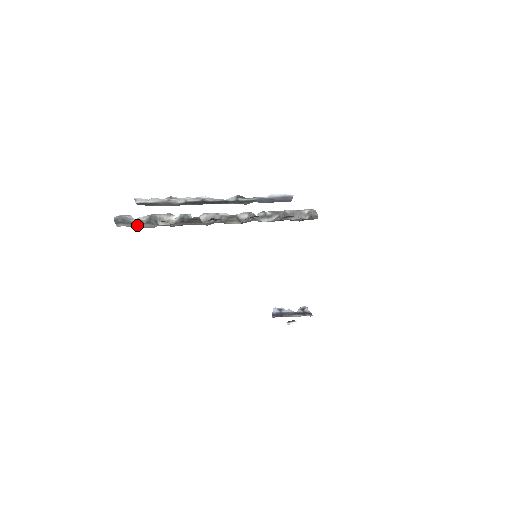
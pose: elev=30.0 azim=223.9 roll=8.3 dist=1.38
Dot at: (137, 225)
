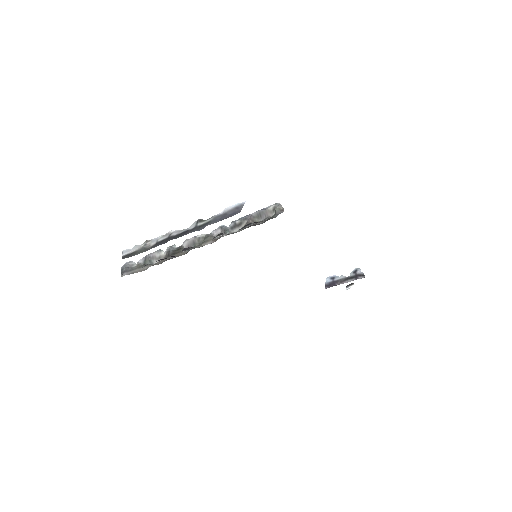
Dot at: (135, 271)
